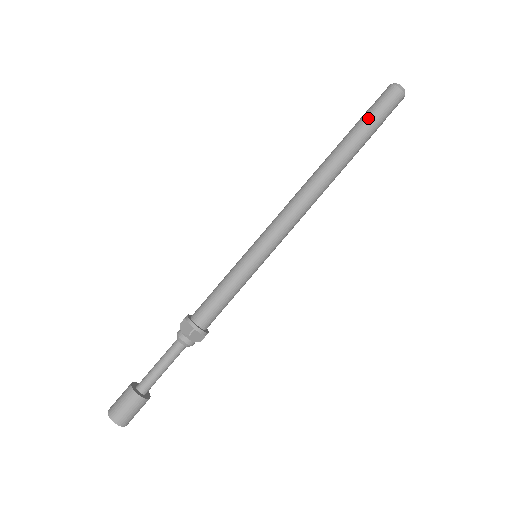
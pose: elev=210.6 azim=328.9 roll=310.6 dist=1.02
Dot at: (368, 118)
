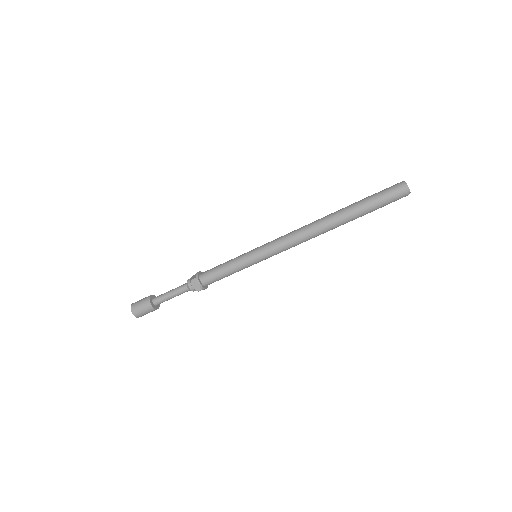
Dot at: (371, 197)
